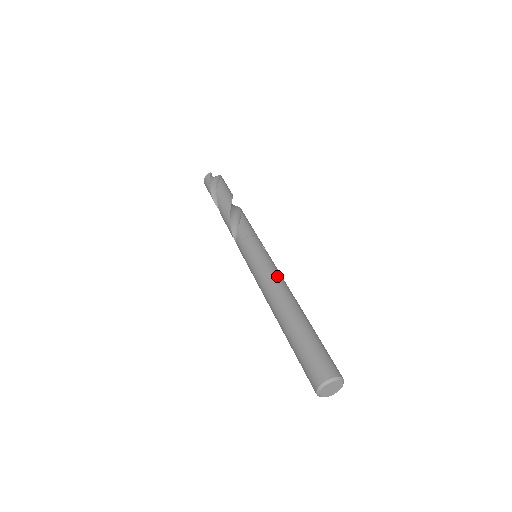
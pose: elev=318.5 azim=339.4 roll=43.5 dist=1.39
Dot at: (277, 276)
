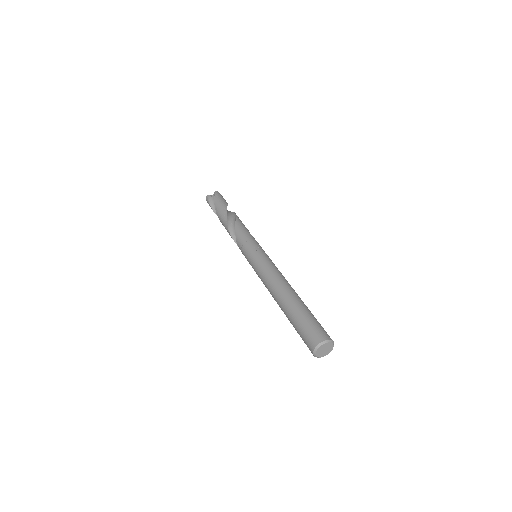
Dot at: (268, 272)
